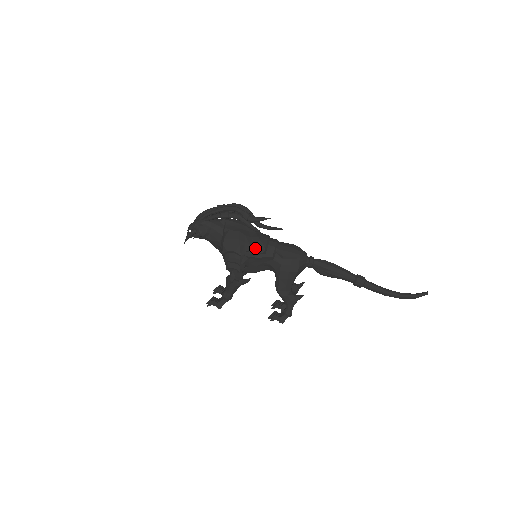
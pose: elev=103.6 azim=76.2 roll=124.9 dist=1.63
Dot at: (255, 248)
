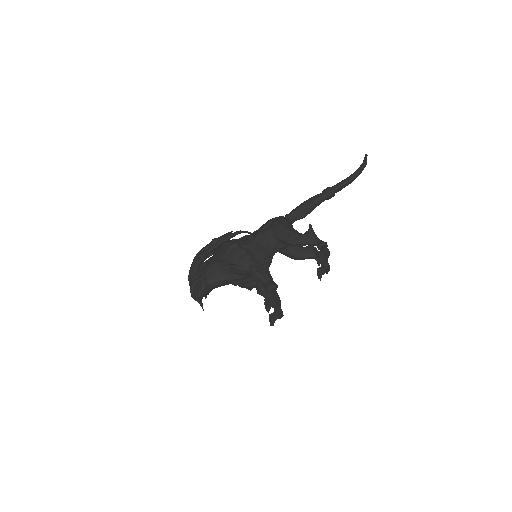
Dot at: (243, 240)
